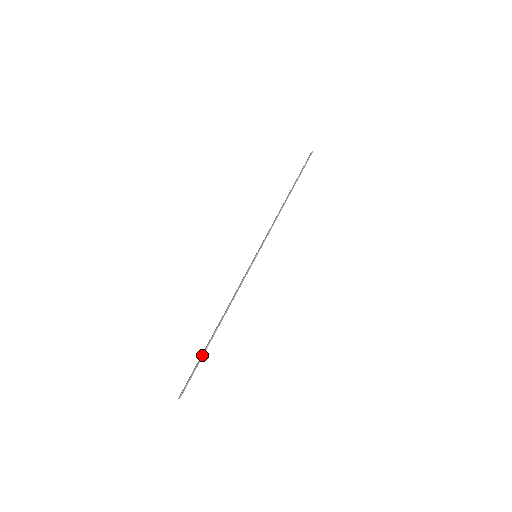
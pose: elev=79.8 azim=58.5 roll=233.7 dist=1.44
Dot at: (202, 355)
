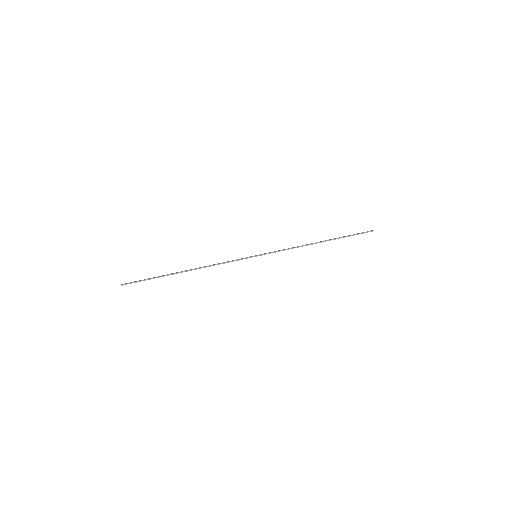
Dot at: (159, 276)
